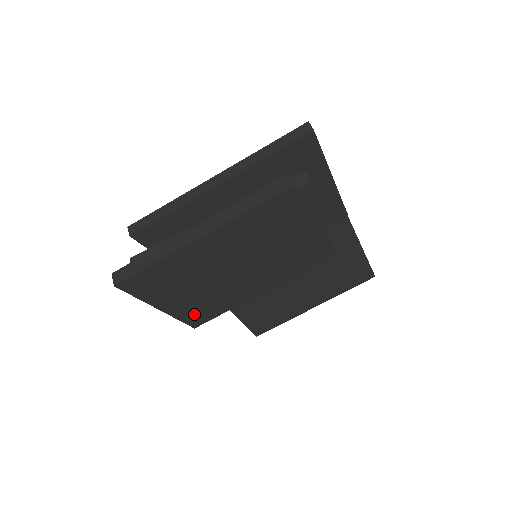
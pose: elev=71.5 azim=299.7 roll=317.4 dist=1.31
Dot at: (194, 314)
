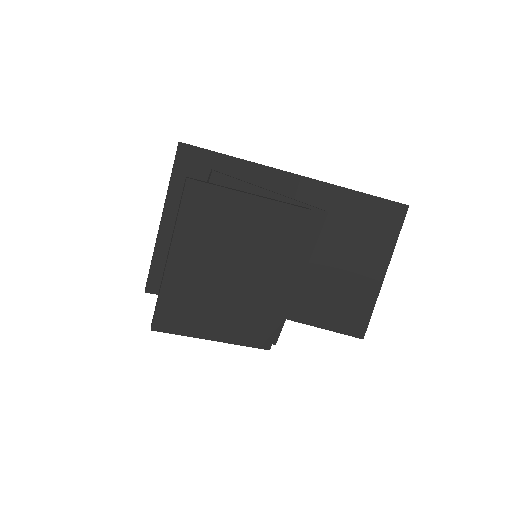
Dot at: (250, 334)
